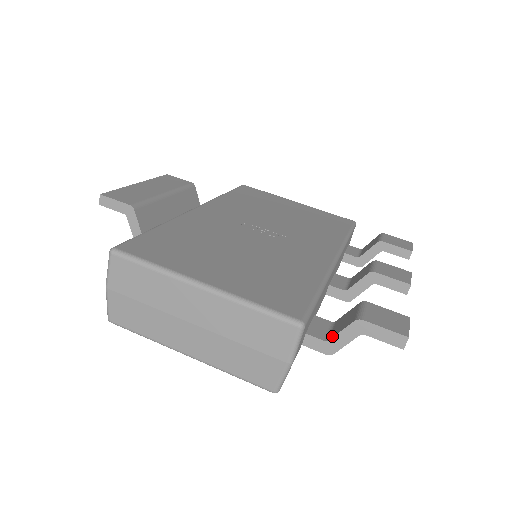
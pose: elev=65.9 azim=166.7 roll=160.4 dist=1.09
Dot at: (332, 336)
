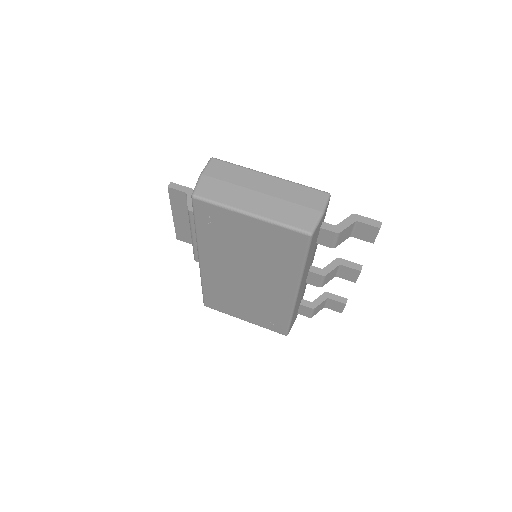
Dot at: (338, 224)
